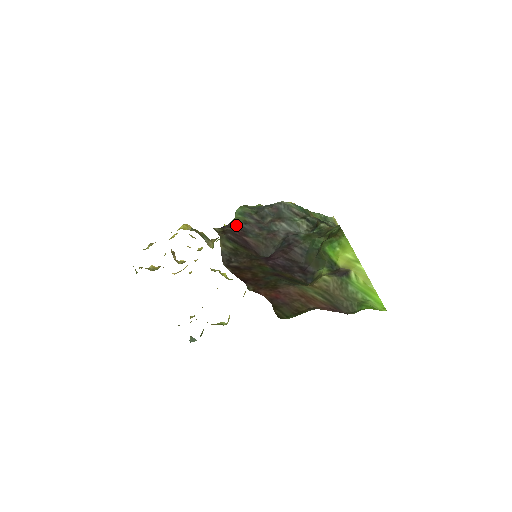
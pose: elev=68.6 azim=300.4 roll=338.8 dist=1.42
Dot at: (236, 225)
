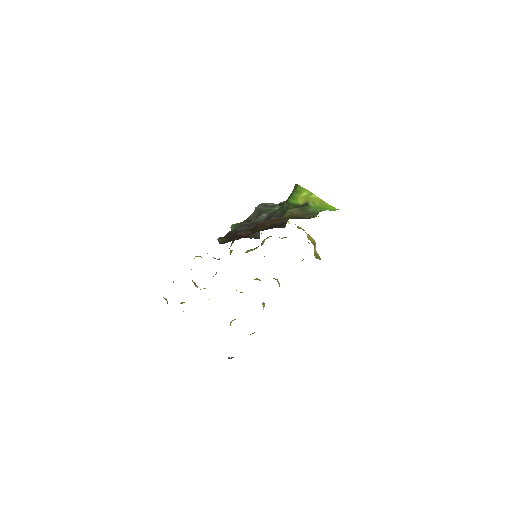
Dot at: (230, 232)
